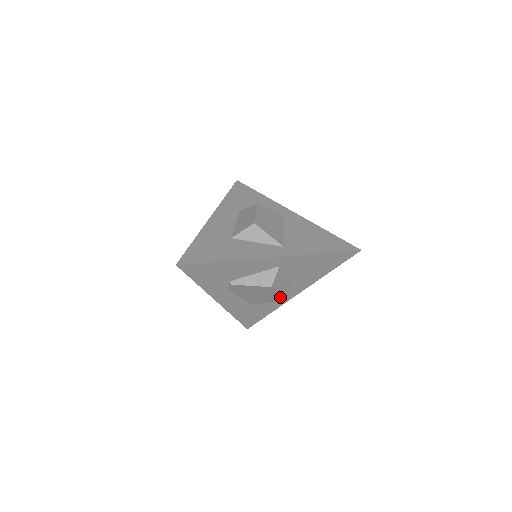
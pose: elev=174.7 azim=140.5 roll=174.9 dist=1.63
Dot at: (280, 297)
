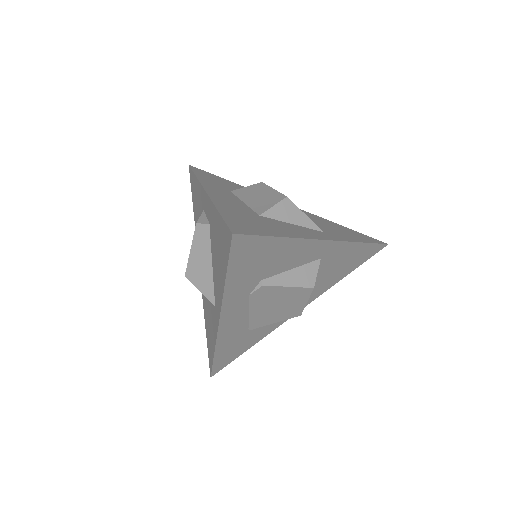
Dot at: (303, 309)
